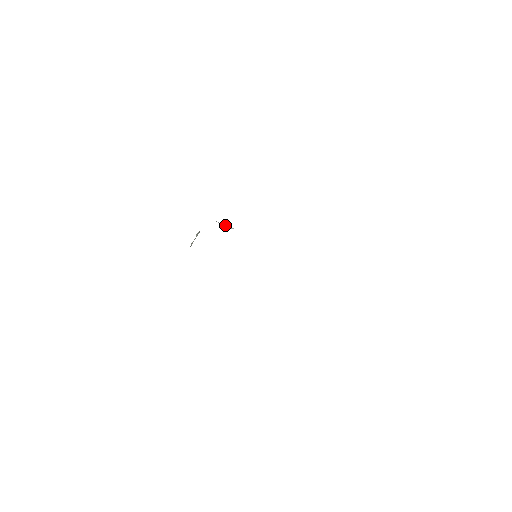
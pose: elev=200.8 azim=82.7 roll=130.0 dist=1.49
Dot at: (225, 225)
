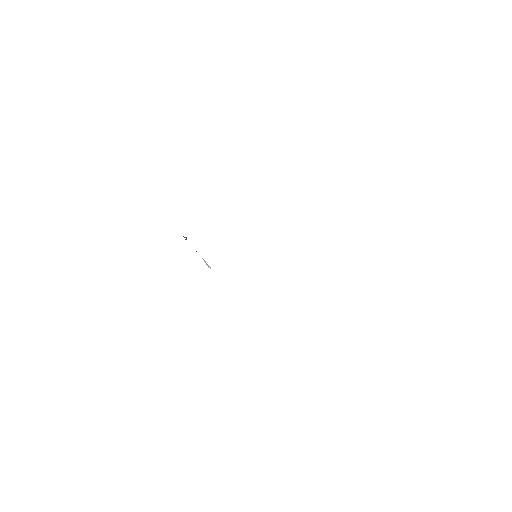
Dot at: (204, 260)
